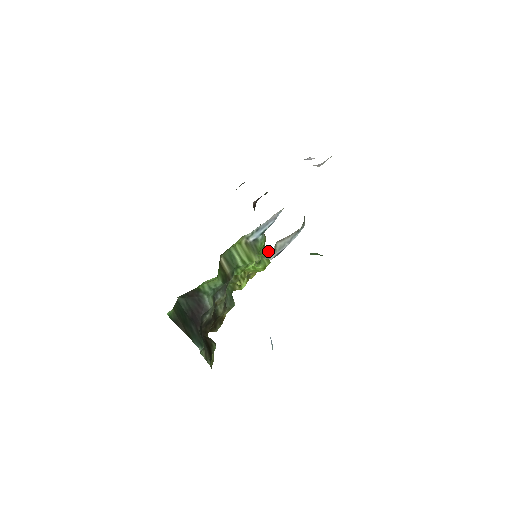
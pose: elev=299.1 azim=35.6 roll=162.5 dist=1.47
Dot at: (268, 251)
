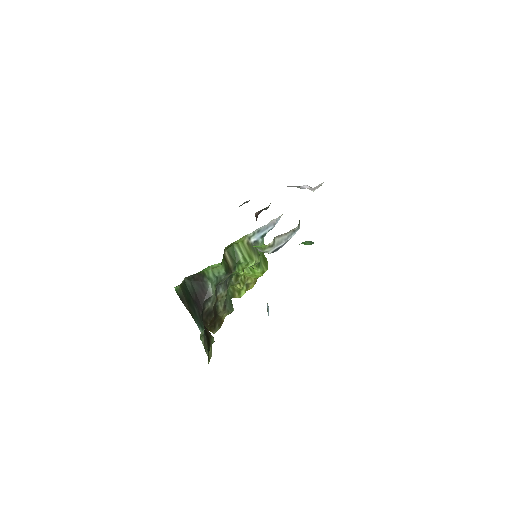
Dot at: occluded
